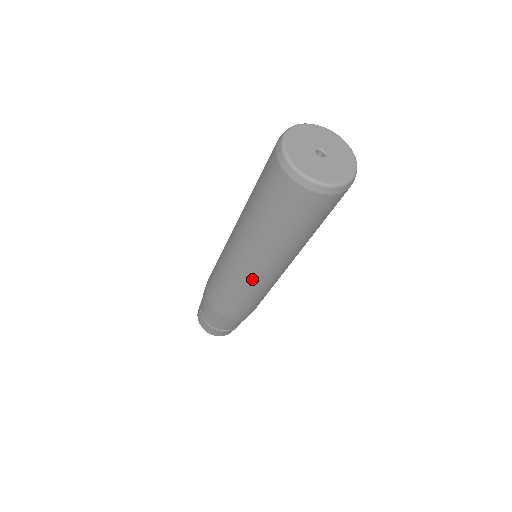
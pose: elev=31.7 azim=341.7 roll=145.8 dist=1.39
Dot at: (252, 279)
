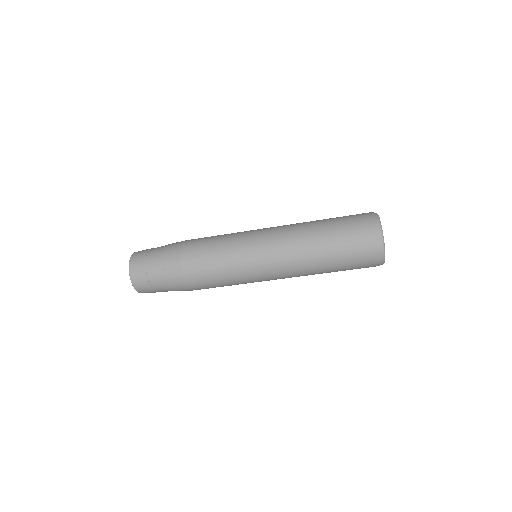
Dot at: (257, 251)
